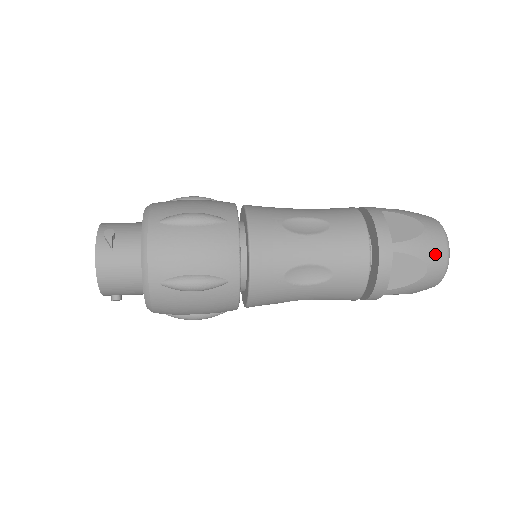
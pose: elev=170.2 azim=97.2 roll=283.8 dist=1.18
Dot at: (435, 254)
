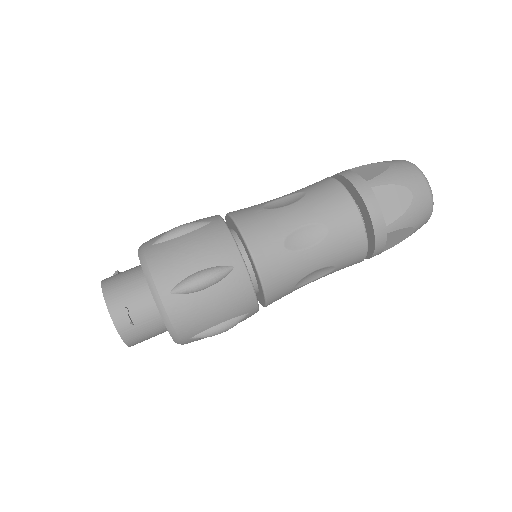
Dot at: (422, 216)
